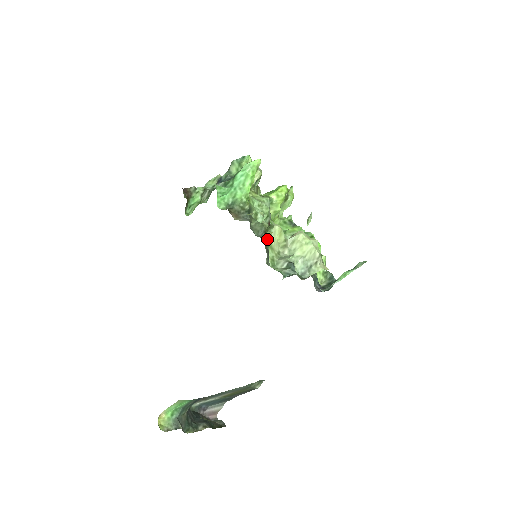
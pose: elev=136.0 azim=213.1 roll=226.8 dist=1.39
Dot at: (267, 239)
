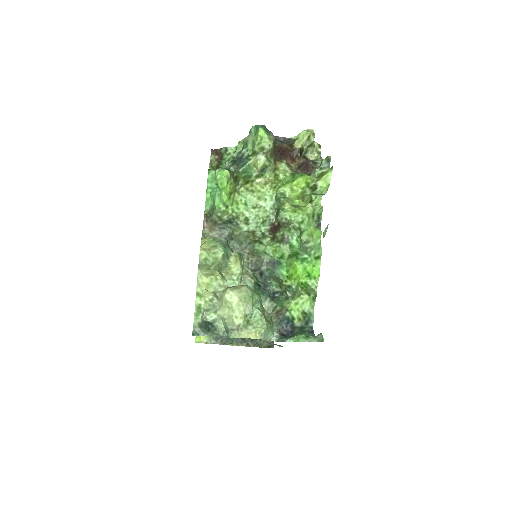
Dot at: (261, 247)
